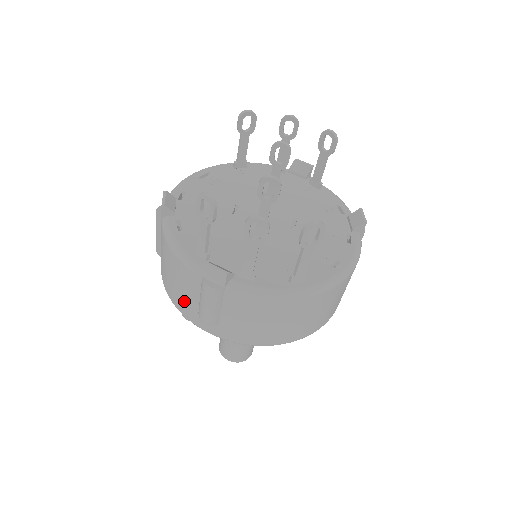
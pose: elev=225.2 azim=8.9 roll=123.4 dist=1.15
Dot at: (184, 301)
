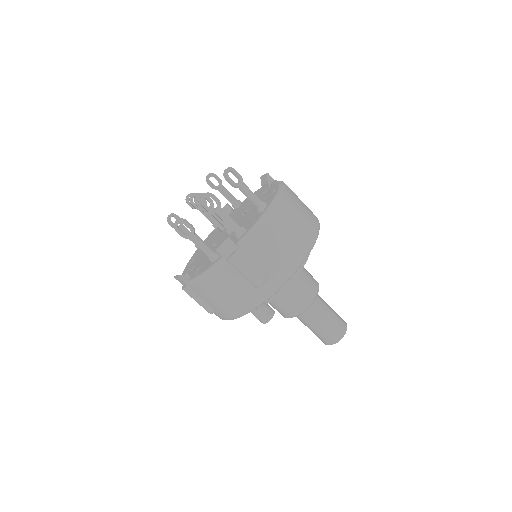
Dot at: (243, 295)
